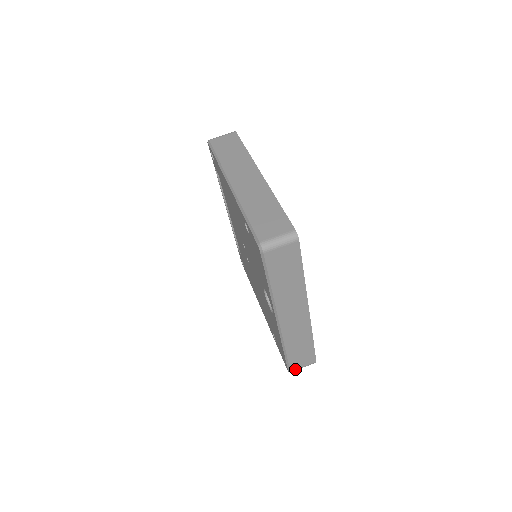
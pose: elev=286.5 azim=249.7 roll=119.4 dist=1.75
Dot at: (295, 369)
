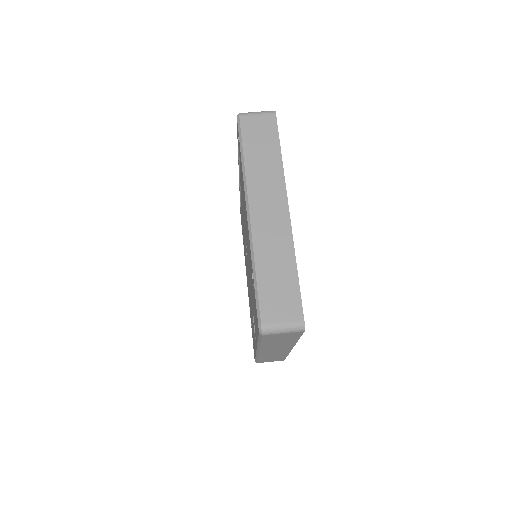
Dot at: (262, 362)
